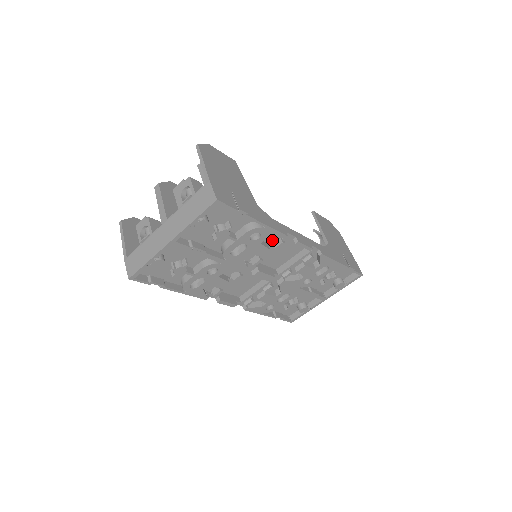
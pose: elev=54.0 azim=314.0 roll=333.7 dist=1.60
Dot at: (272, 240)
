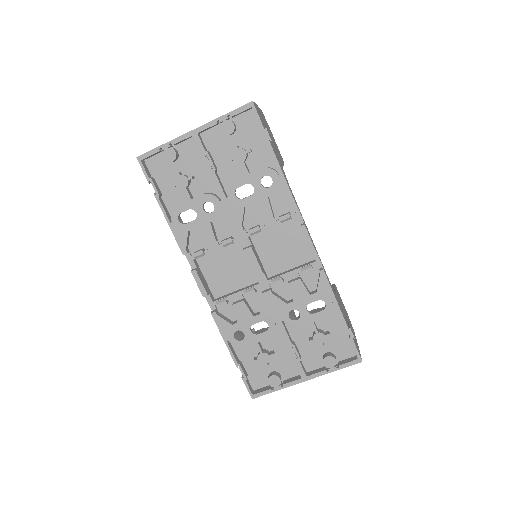
Dot at: (280, 213)
